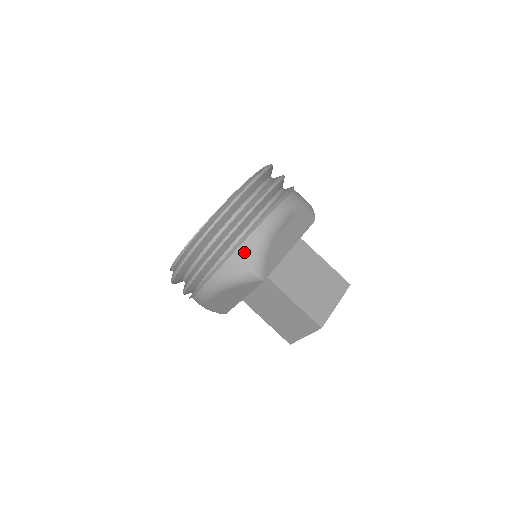
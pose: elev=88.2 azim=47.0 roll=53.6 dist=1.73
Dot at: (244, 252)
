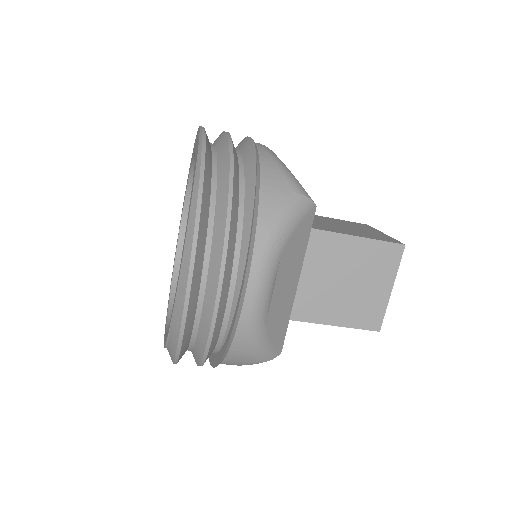
Dot at: (237, 356)
